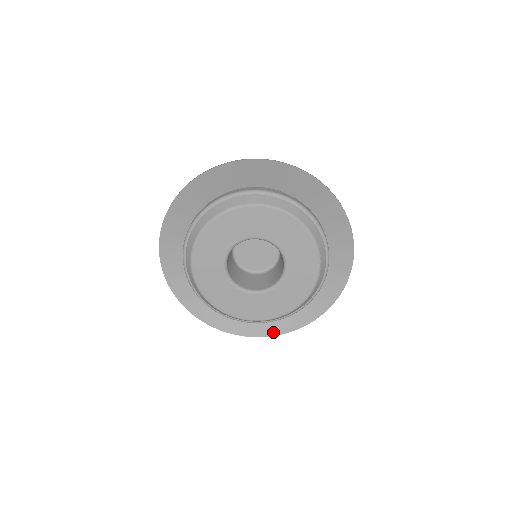
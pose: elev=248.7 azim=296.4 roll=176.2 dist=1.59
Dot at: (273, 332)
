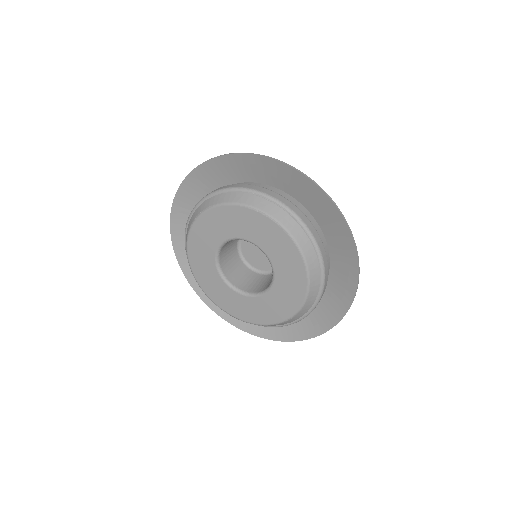
Dot at: (208, 301)
